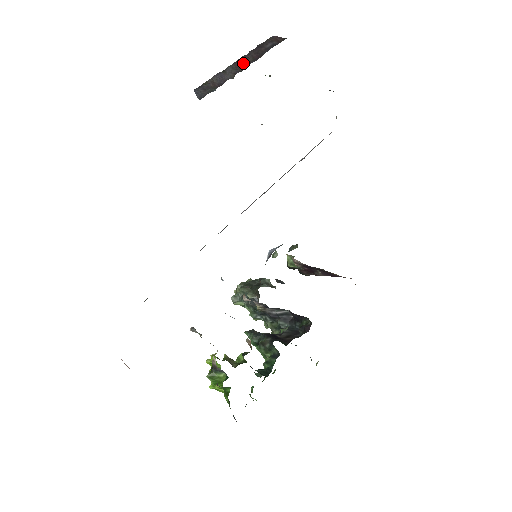
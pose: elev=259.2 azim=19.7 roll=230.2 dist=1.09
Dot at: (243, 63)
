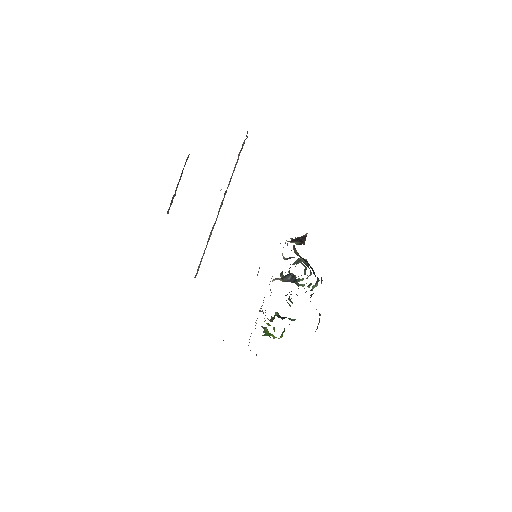
Dot at: occluded
